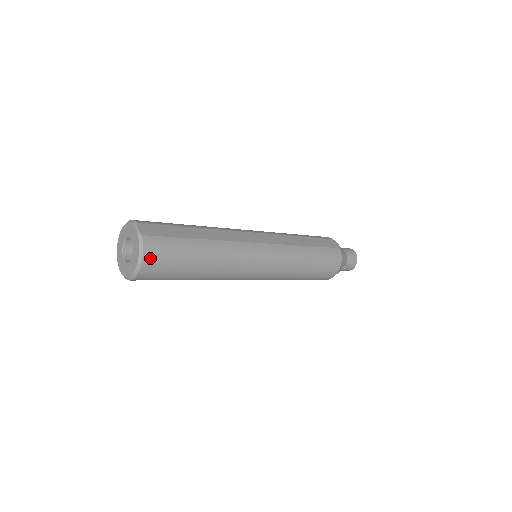
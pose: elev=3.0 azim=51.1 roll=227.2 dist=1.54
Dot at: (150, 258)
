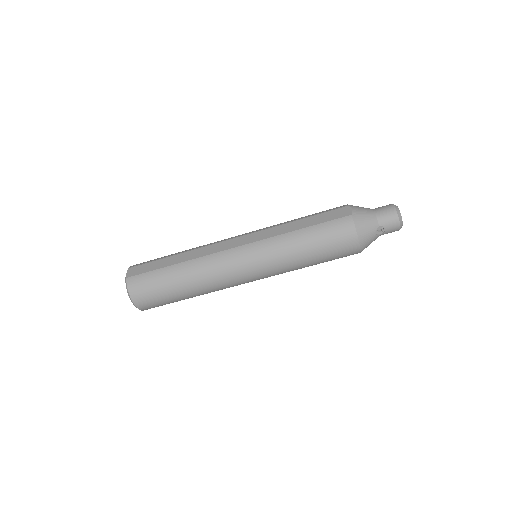
Dot at: (135, 293)
